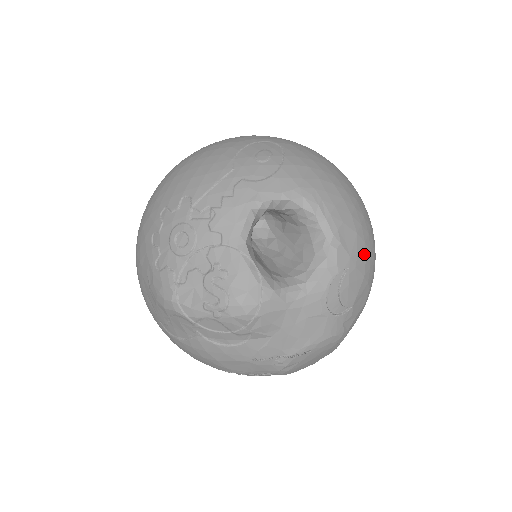
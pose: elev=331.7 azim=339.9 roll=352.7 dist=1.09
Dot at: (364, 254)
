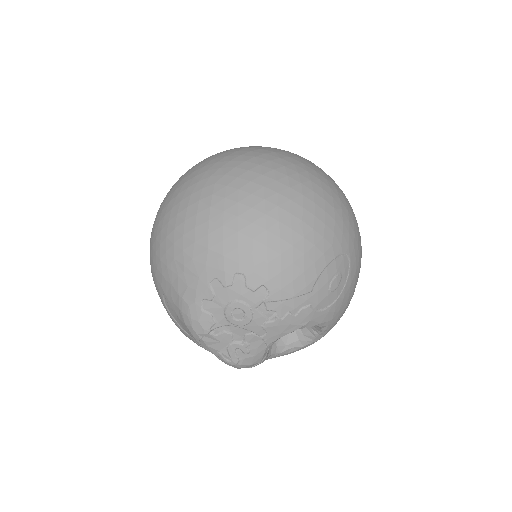
Dot at: occluded
